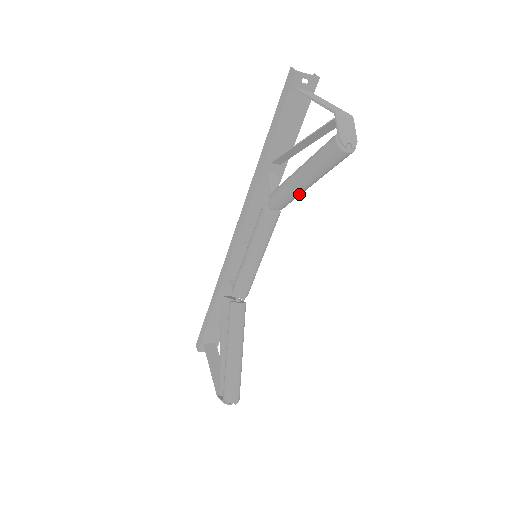
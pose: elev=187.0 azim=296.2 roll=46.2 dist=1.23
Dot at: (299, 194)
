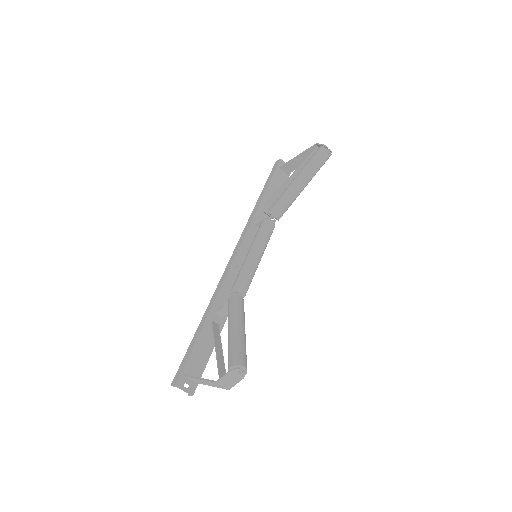
Dot at: (294, 197)
